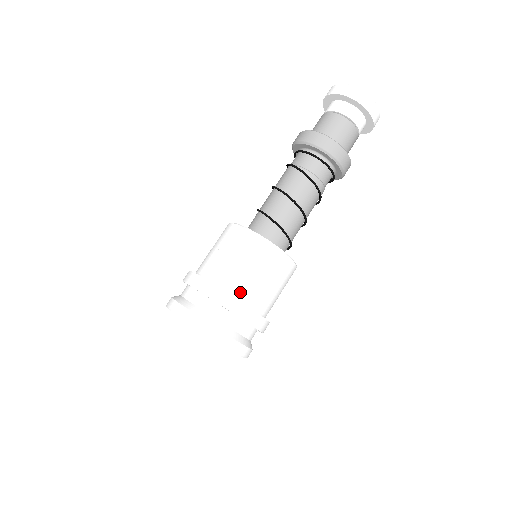
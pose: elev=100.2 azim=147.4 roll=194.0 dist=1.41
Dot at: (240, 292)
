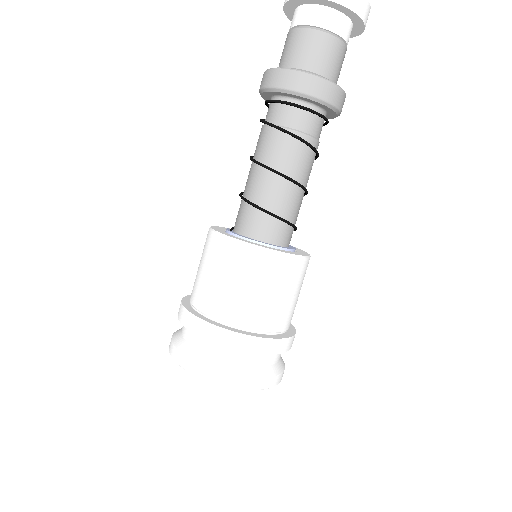
Dot at: (272, 326)
